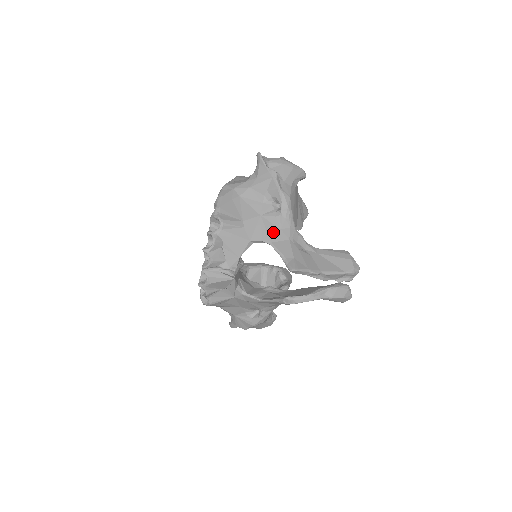
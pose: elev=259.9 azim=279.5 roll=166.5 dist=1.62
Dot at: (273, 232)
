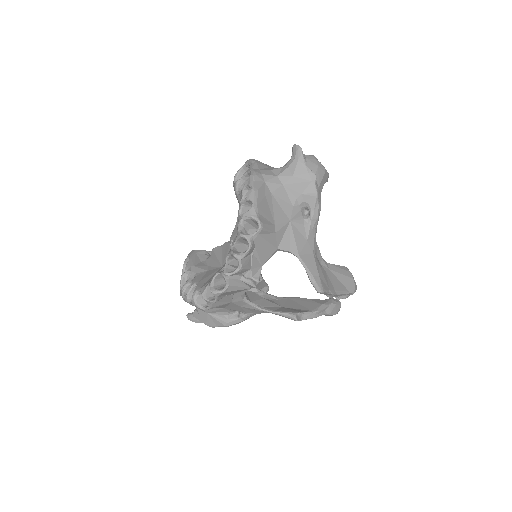
Dot at: (301, 243)
